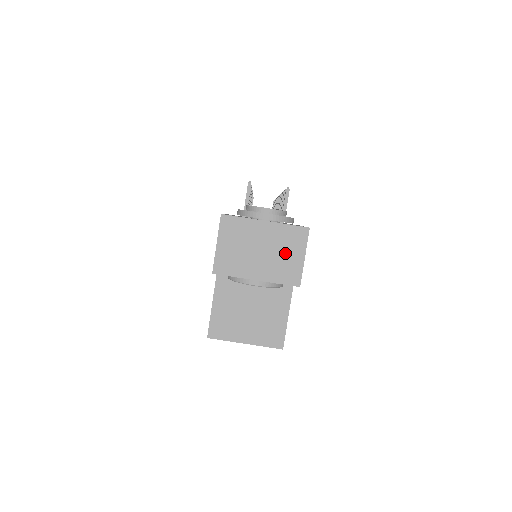
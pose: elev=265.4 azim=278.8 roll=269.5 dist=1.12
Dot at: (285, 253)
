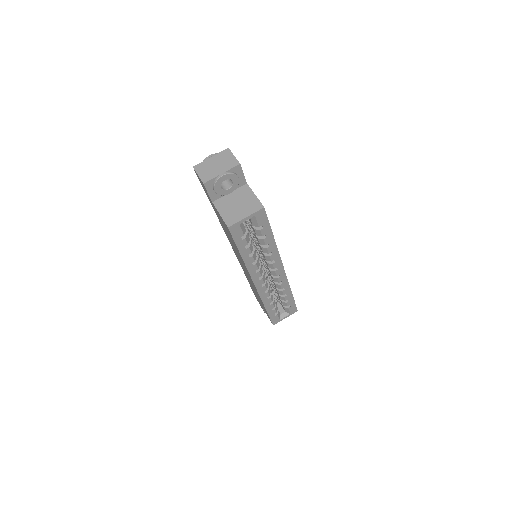
Dot at: (226, 160)
